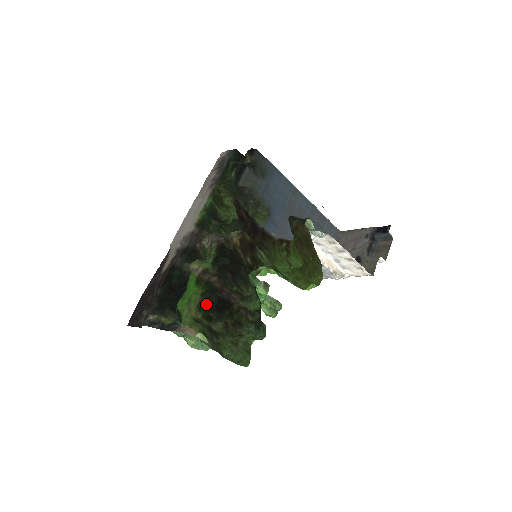
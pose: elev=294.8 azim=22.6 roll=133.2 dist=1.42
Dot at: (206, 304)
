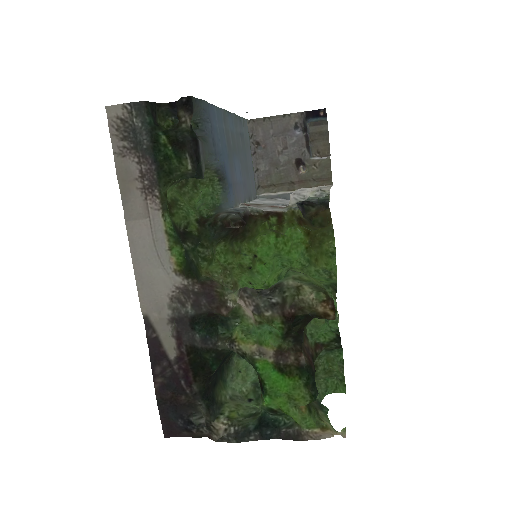
Dot at: (316, 392)
